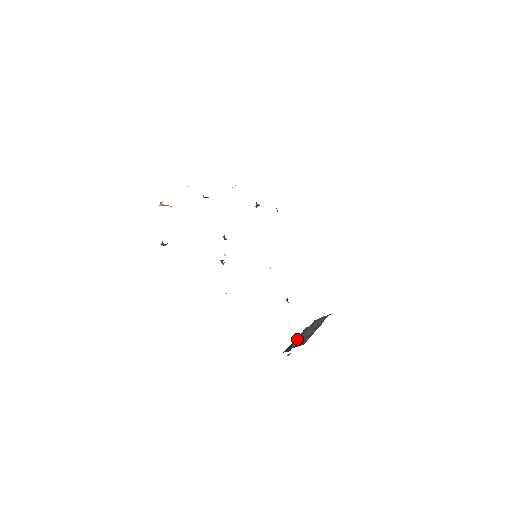
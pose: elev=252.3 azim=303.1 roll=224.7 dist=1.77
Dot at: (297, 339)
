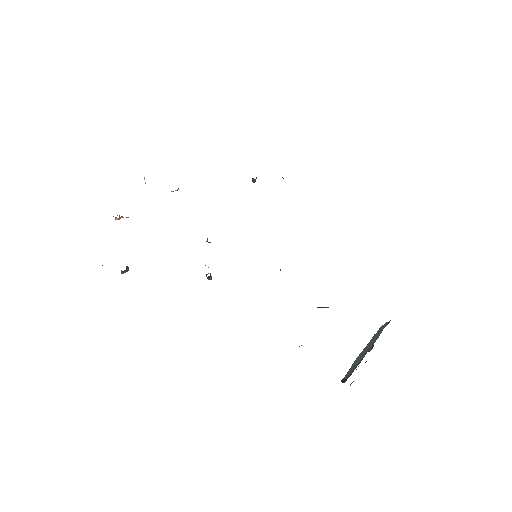
Dot at: occluded
